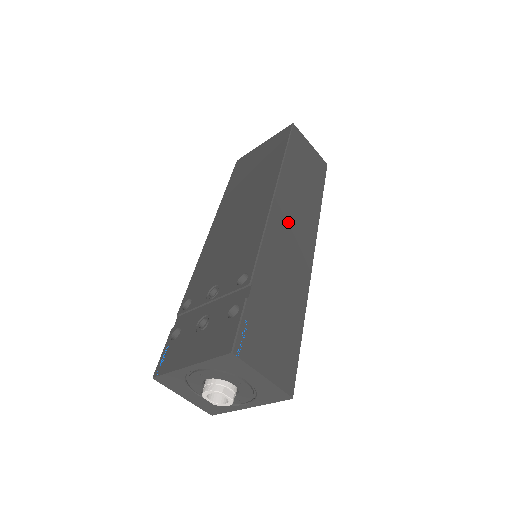
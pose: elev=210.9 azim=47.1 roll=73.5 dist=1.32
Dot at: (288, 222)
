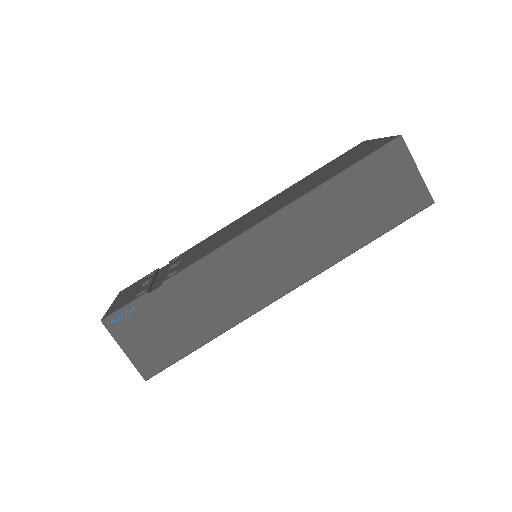
Dot at: (271, 249)
